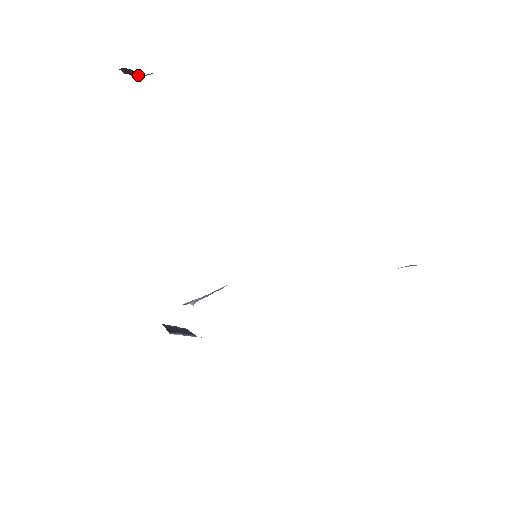
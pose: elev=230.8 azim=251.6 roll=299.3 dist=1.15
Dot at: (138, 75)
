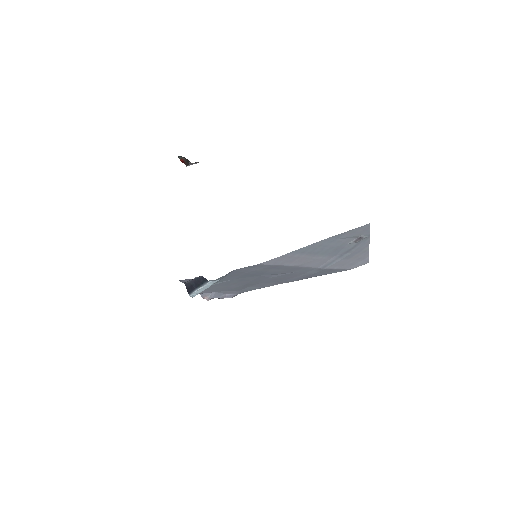
Dot at: (189, 161)
